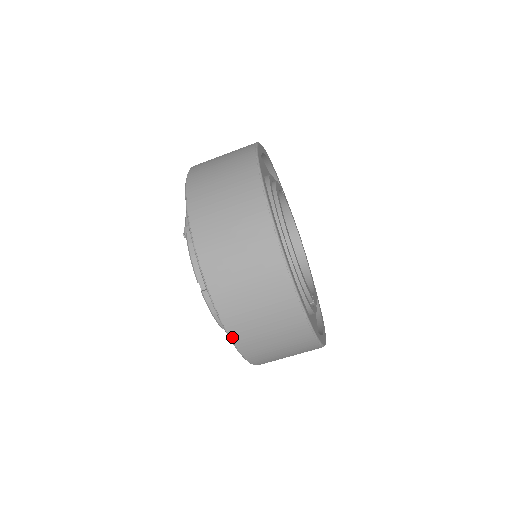
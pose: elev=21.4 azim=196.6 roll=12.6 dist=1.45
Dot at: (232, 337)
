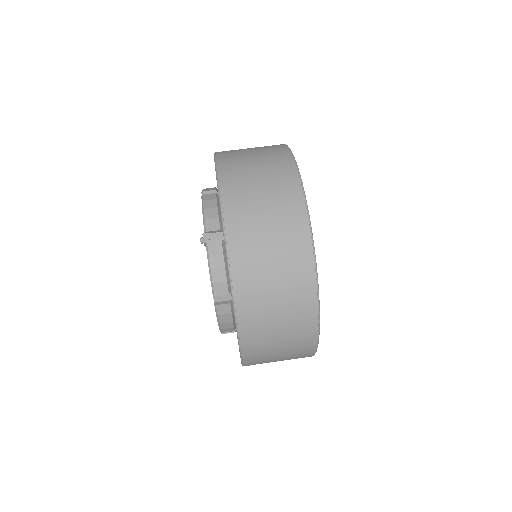
Dot at: (244, 356)
